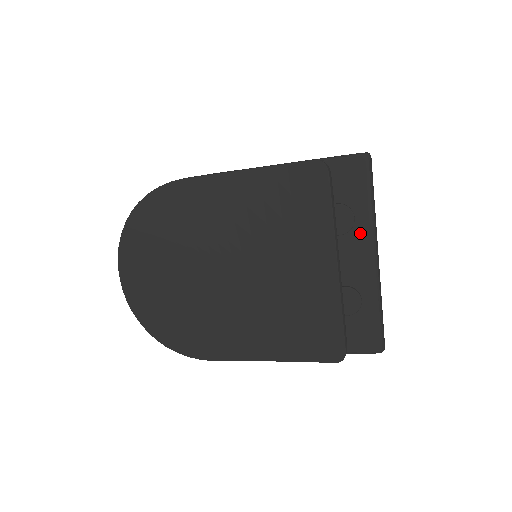
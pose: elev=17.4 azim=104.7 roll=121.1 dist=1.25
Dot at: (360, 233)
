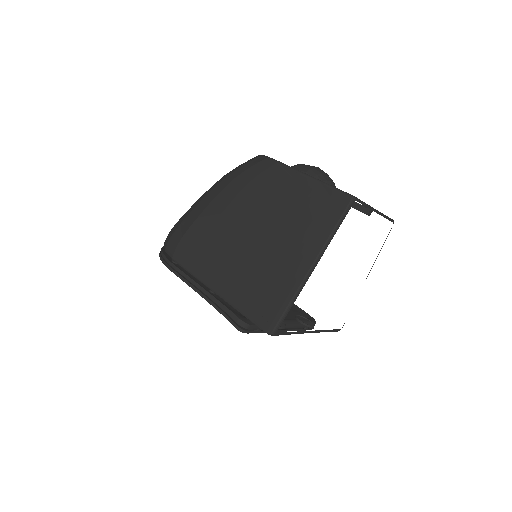
Dot at: occluded
